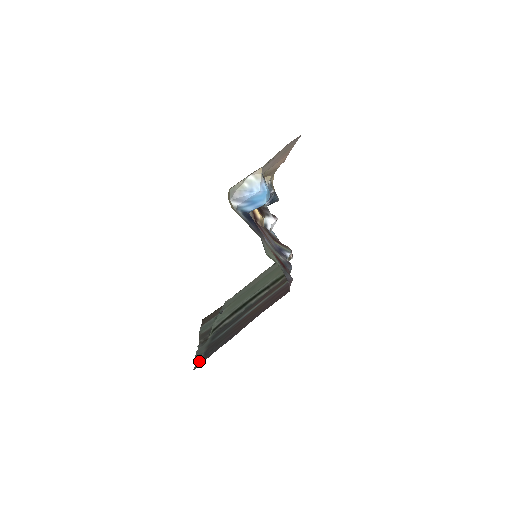
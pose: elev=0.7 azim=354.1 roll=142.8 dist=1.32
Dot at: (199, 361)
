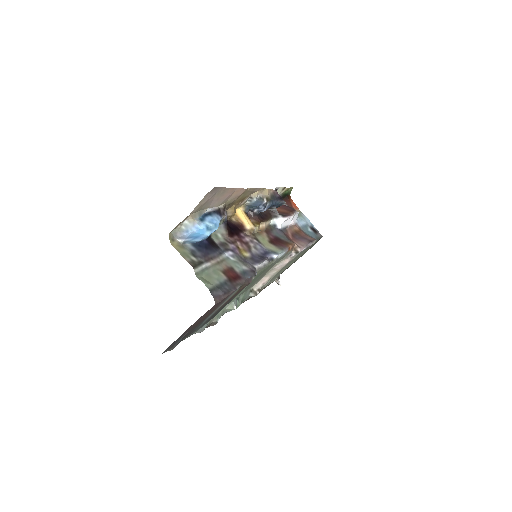
Dot at: occluded
